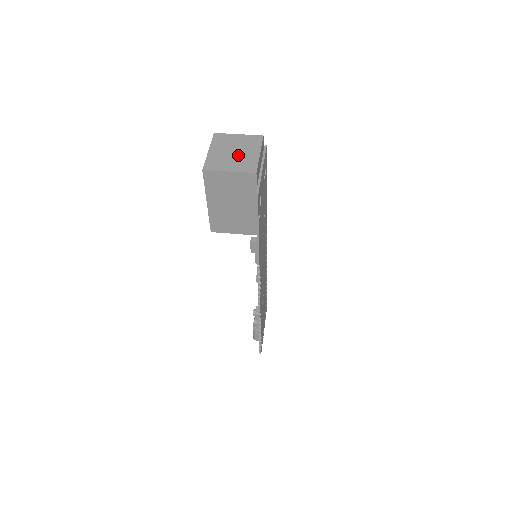
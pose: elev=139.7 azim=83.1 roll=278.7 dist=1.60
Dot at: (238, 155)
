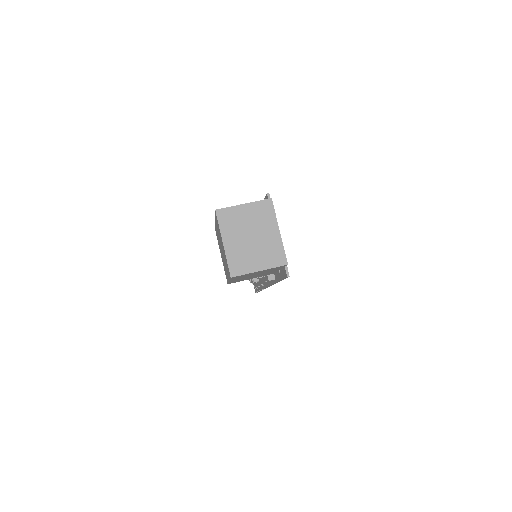
Dot at: (258, 241)
